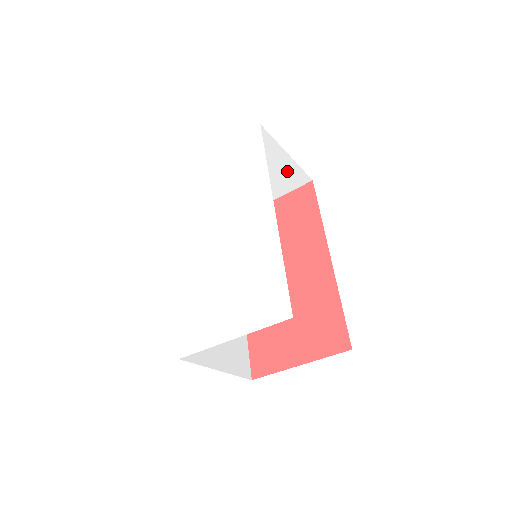
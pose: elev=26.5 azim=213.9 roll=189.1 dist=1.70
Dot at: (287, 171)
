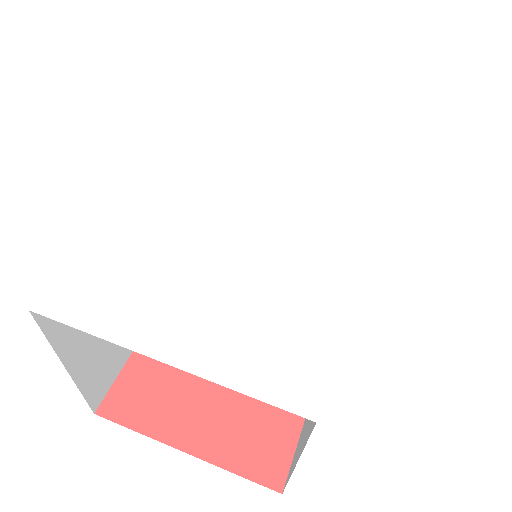
Dot at: occluded
